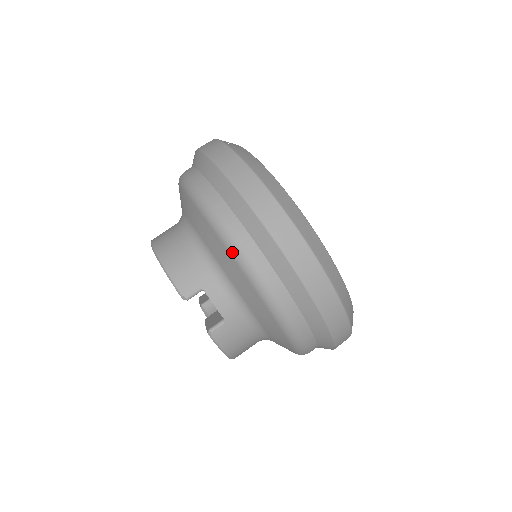
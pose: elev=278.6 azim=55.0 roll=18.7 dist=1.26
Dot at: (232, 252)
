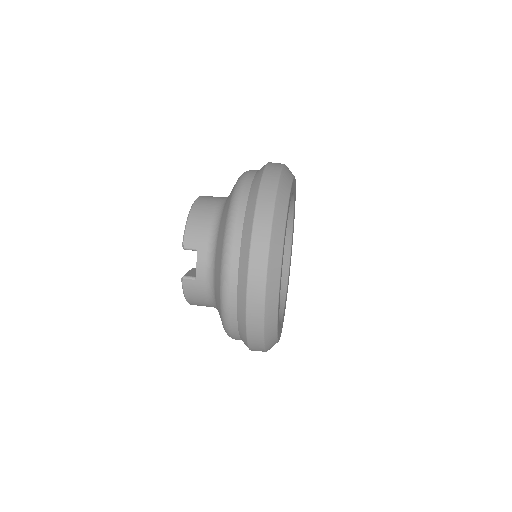
Dot at: (224, 244)
